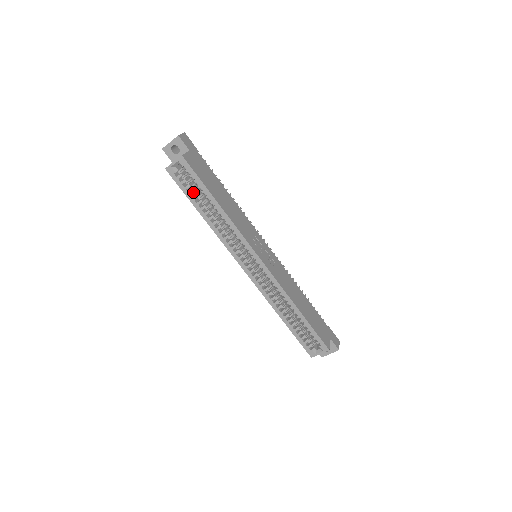
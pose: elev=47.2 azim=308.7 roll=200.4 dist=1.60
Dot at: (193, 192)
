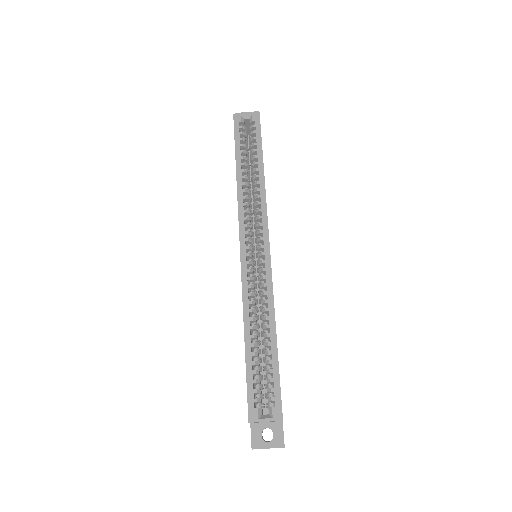
Dot at: occluded
